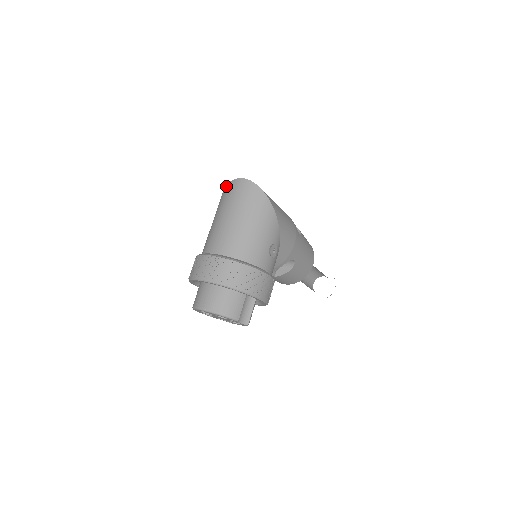
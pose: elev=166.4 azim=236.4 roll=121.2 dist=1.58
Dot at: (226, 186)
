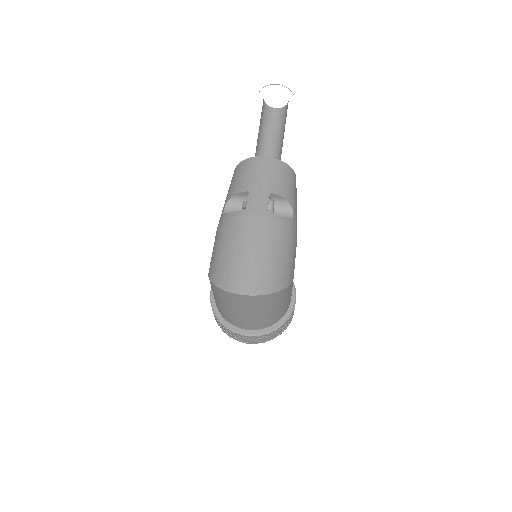
Dot at: (220, 290)
